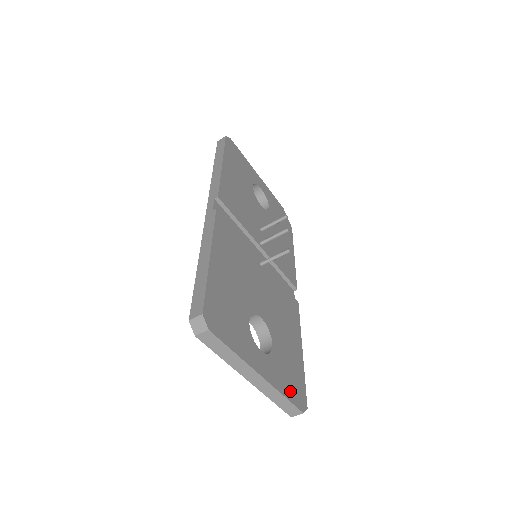
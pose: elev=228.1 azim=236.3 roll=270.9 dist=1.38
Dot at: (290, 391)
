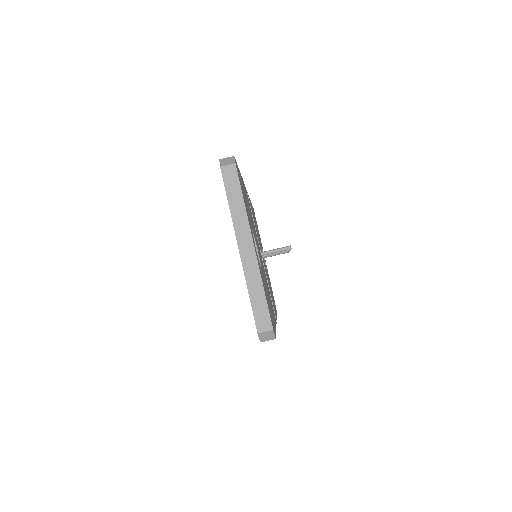
Dot at: (267, 302)
